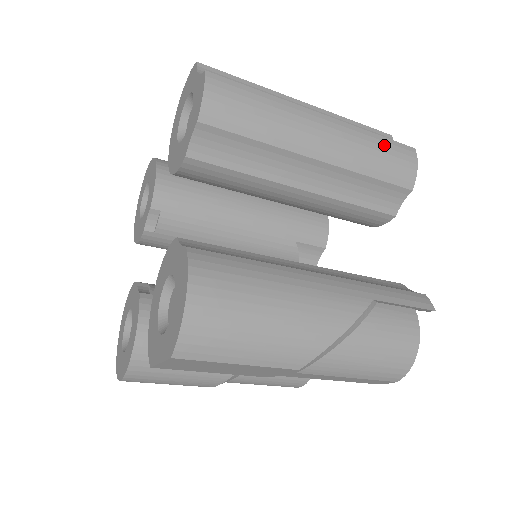
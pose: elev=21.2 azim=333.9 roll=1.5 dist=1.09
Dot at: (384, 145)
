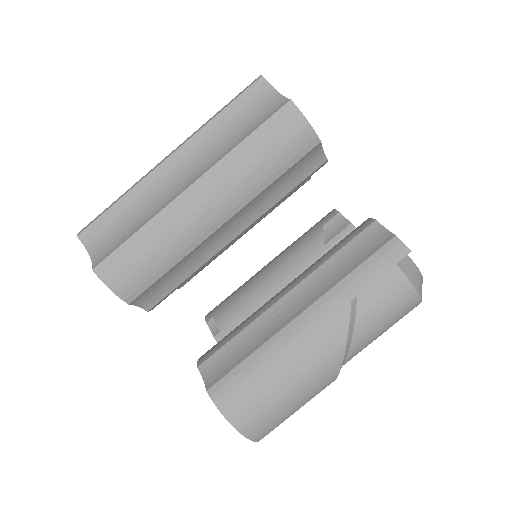
Dot at: (261, 142)
